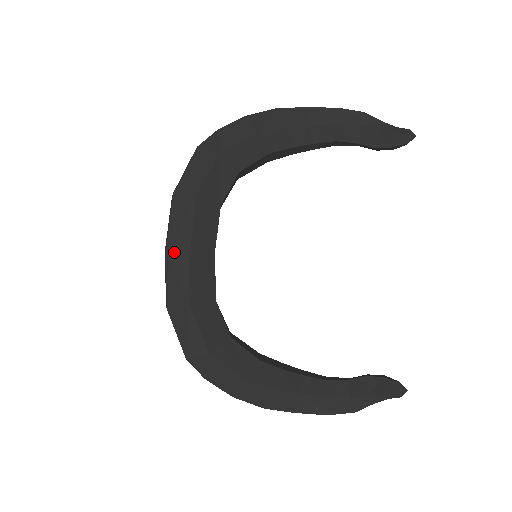
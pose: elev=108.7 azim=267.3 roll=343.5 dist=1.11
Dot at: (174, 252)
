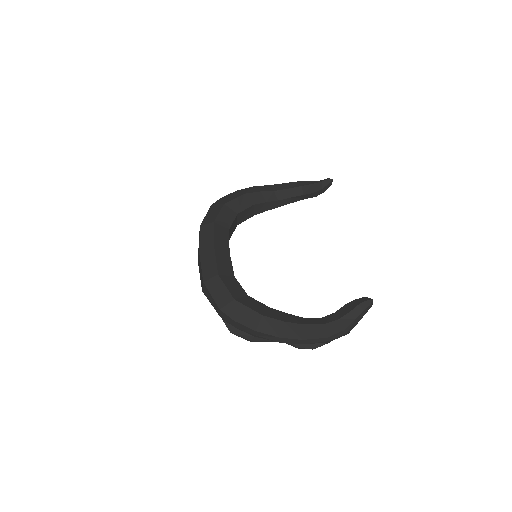
Dot at: (204, 251)
